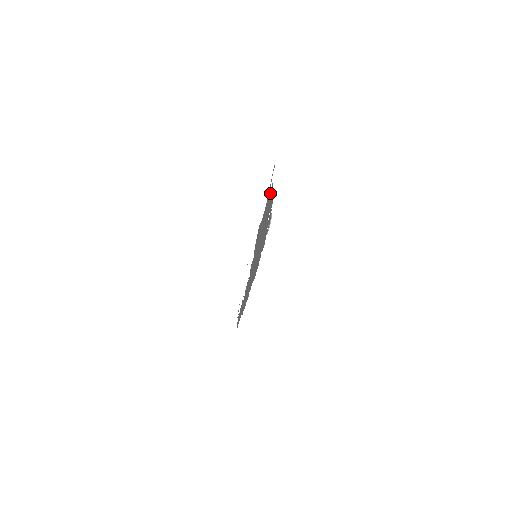
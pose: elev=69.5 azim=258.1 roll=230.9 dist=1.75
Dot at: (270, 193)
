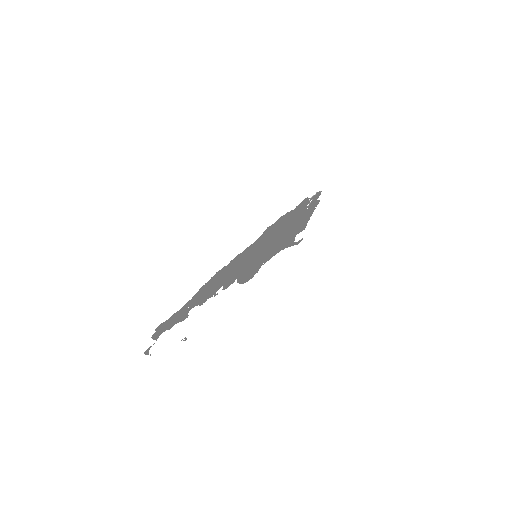
Dot at: (299, 231)
